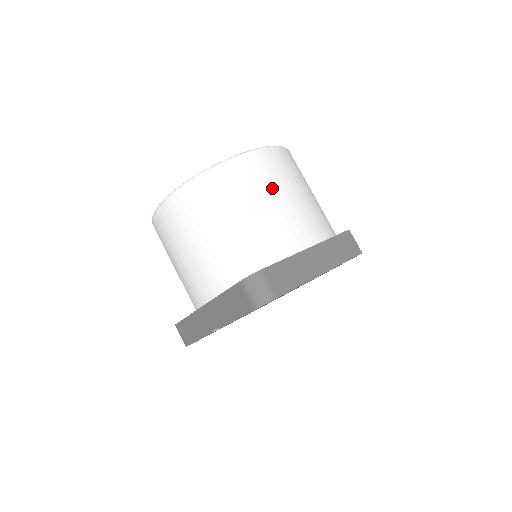
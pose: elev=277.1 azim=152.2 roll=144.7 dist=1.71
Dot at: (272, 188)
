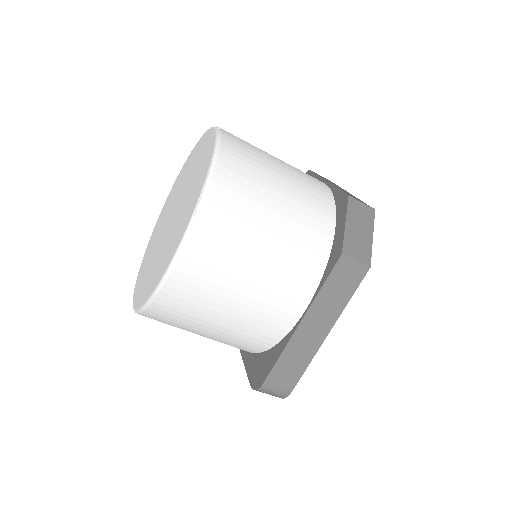
Dot at: (222, 293)
